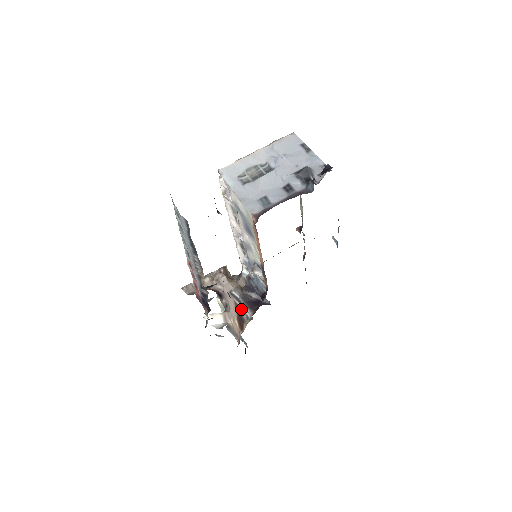
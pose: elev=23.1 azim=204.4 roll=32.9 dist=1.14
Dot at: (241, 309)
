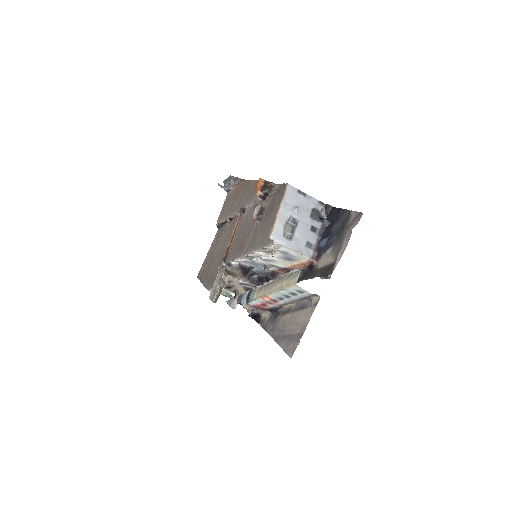
Dot at: (250, 288)
